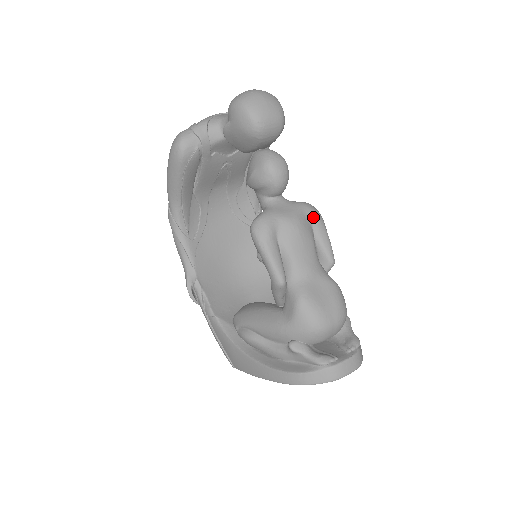
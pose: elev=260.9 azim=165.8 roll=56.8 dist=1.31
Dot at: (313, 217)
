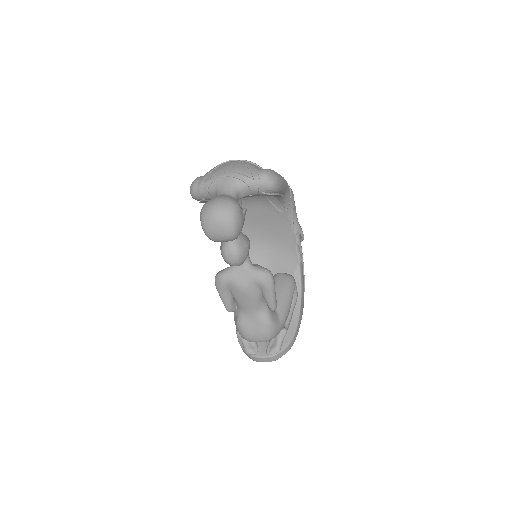
Dot at: (261, 285)
